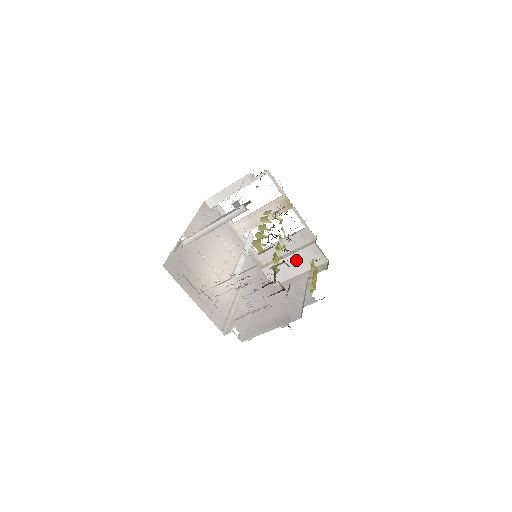
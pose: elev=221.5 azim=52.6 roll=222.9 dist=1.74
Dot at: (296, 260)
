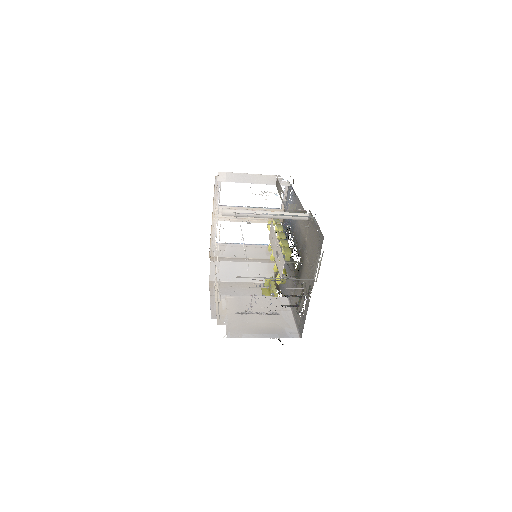
Dot at: occluded
